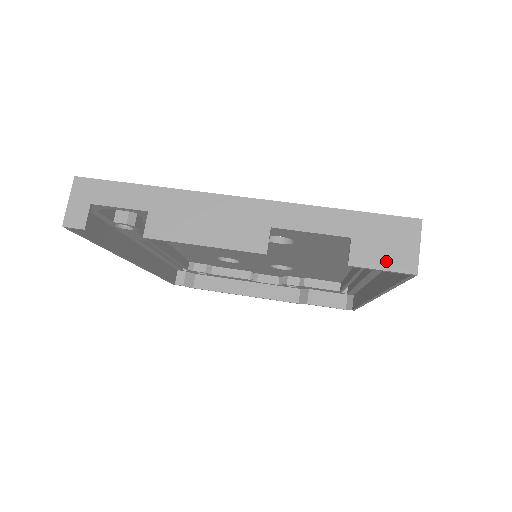
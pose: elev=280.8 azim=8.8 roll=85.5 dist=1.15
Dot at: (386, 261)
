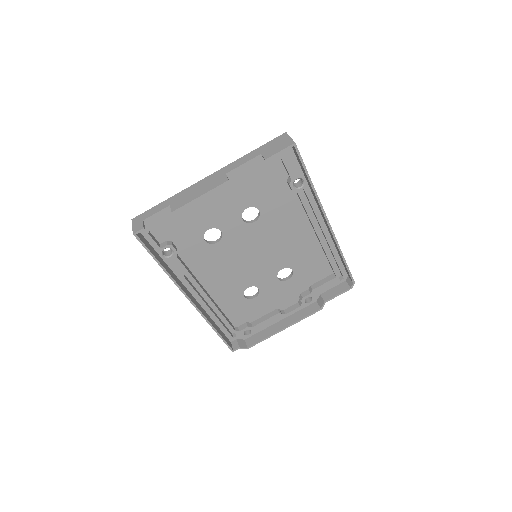
Dot at: (280, 149)
